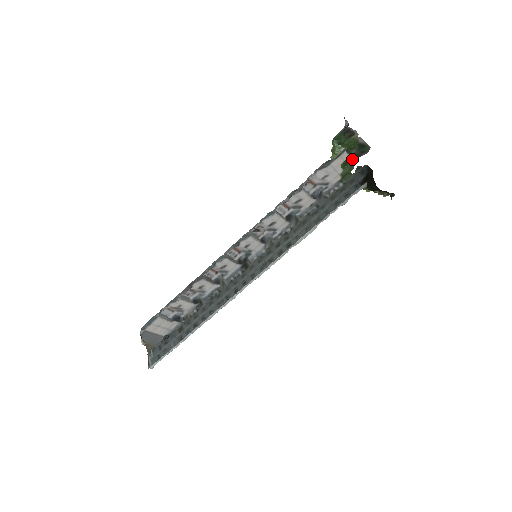
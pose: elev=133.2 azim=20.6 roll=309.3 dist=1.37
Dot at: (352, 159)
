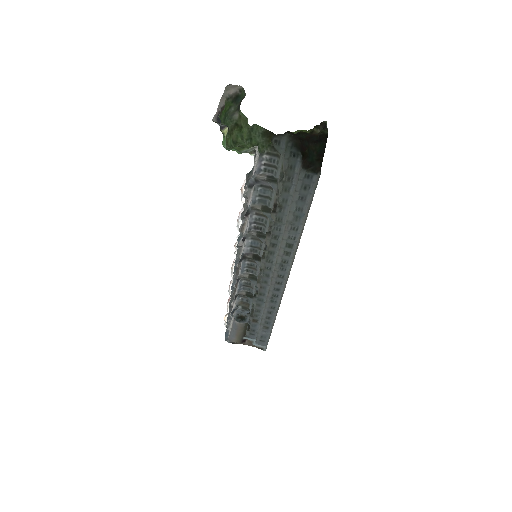
Dot at: (237, 114)
